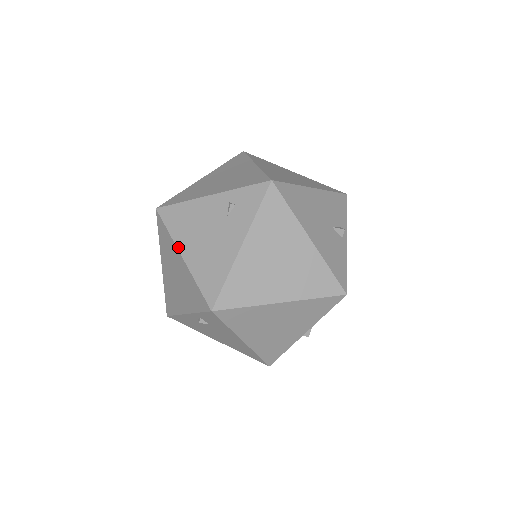
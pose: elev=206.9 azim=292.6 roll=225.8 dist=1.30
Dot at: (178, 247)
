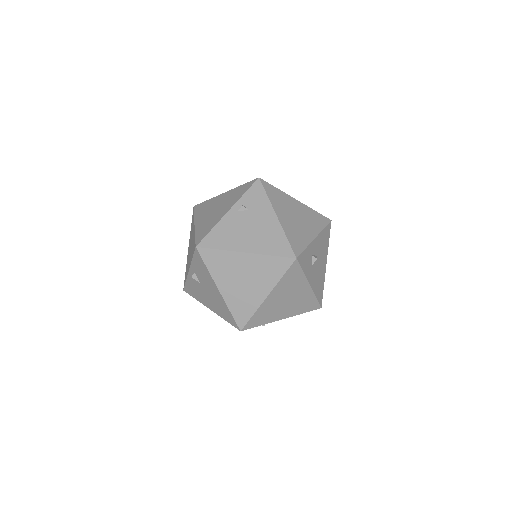
Dot at: (220, 195)
